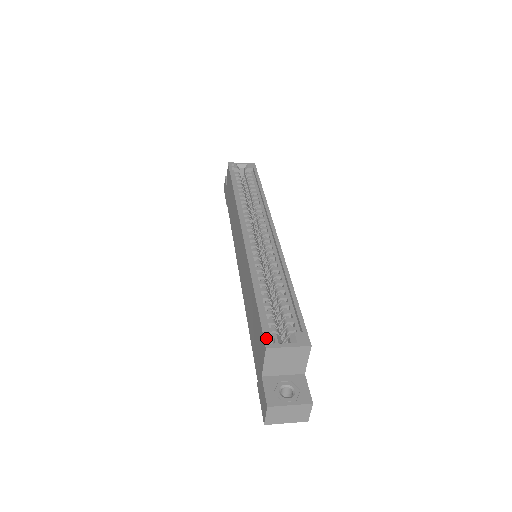
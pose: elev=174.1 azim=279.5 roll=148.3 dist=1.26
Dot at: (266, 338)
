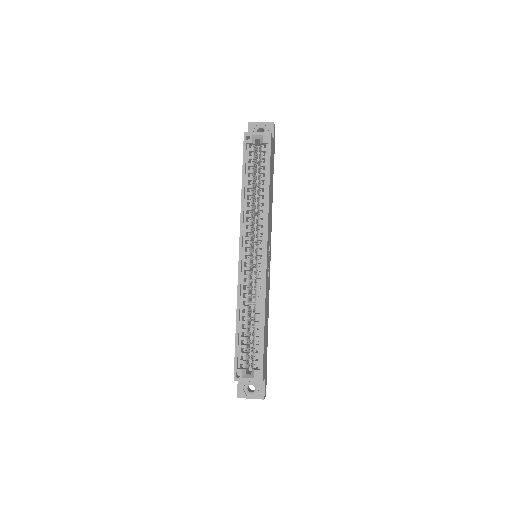
Dot at: (235, 372)
